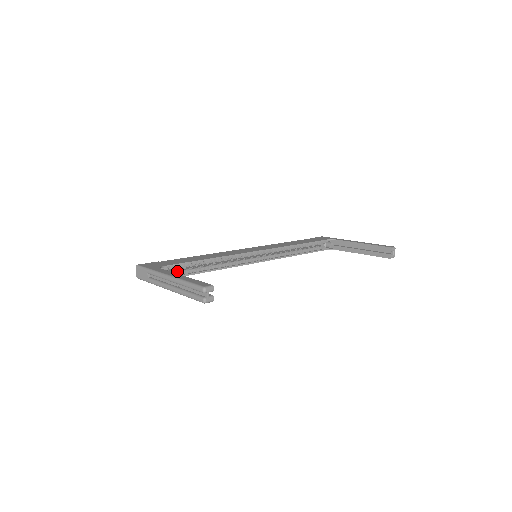
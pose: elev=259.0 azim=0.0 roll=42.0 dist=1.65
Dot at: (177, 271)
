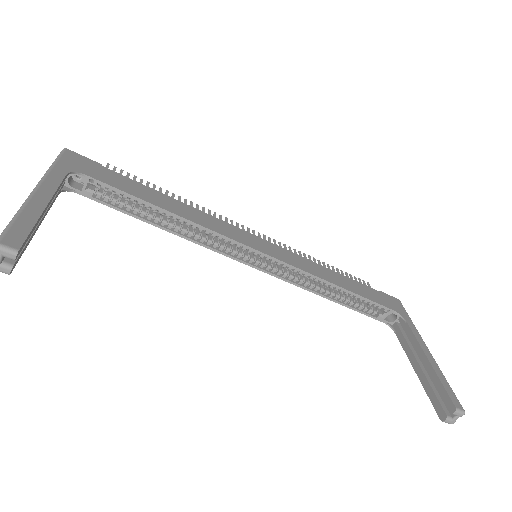
Dot at: (107, 194)
